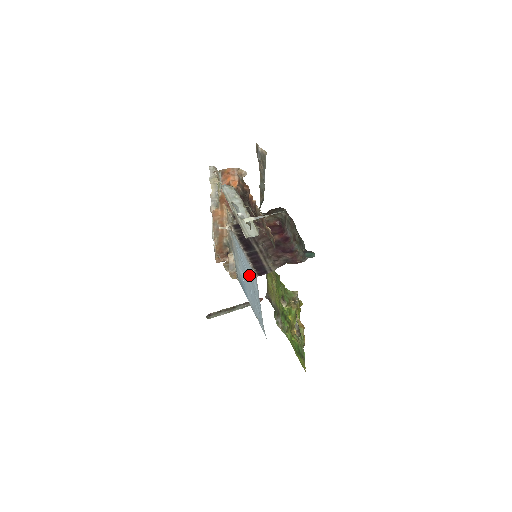
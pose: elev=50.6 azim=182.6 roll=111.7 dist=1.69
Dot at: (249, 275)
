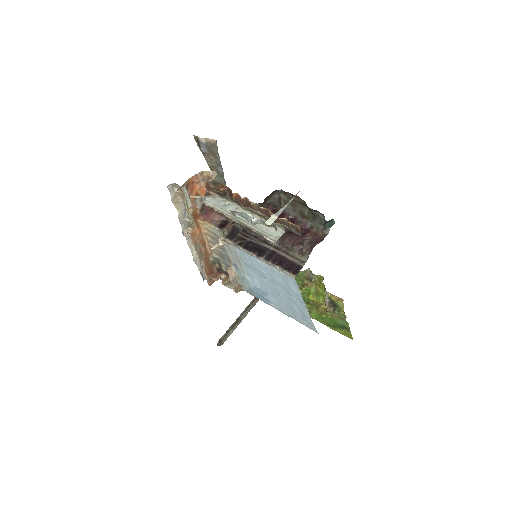
Dot at: (275, 280)
